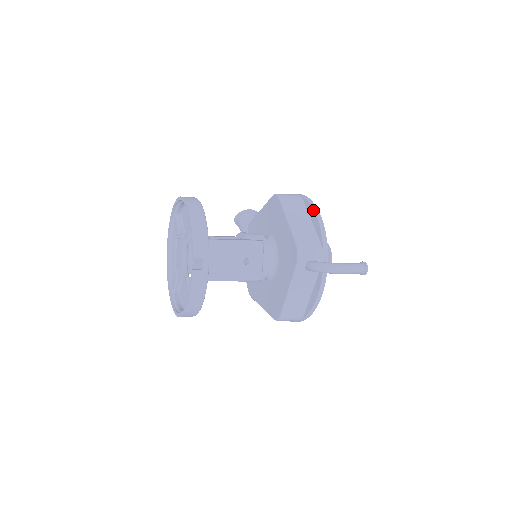
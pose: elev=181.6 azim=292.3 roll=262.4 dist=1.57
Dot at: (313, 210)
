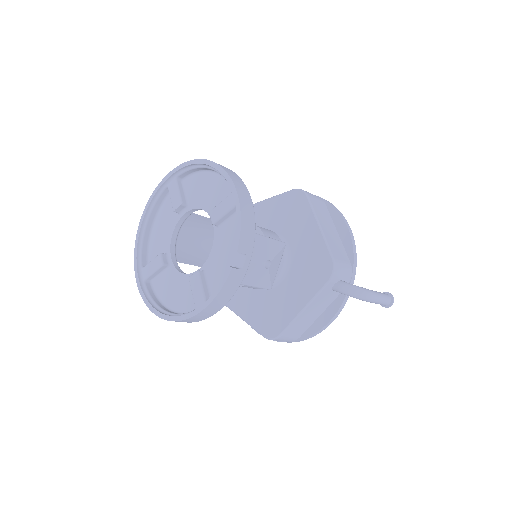
Dot at: (344, 221)
